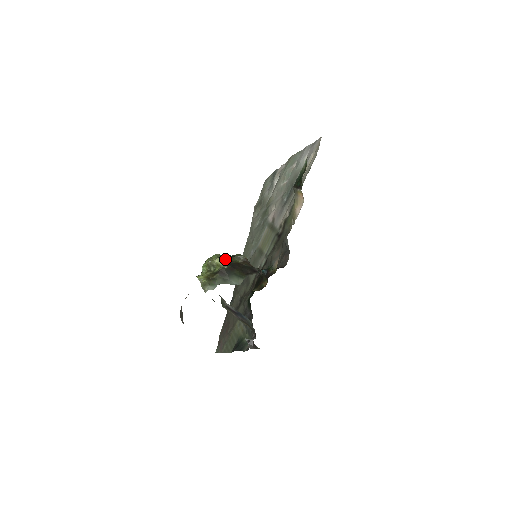
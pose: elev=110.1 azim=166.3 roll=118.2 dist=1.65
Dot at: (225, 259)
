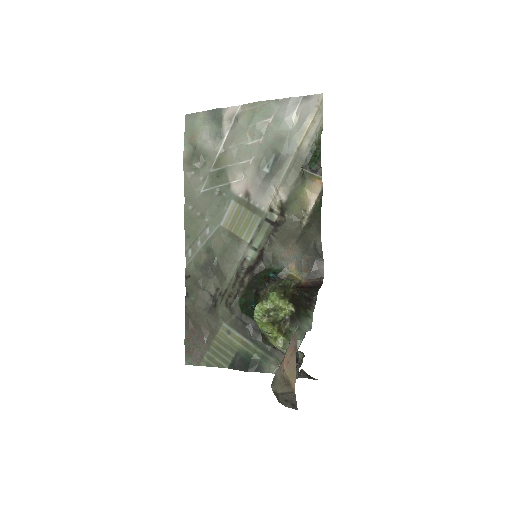
Dot at: (285, 297)
